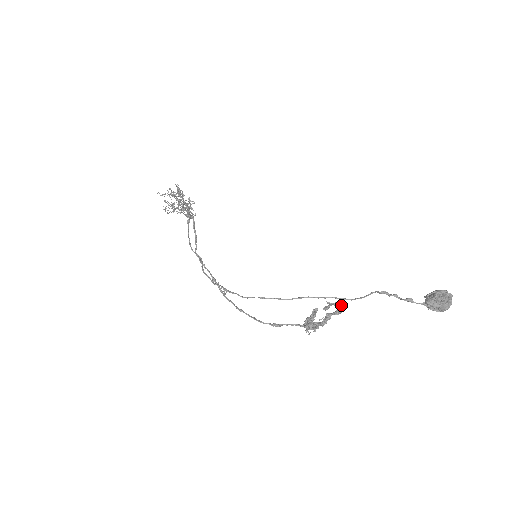
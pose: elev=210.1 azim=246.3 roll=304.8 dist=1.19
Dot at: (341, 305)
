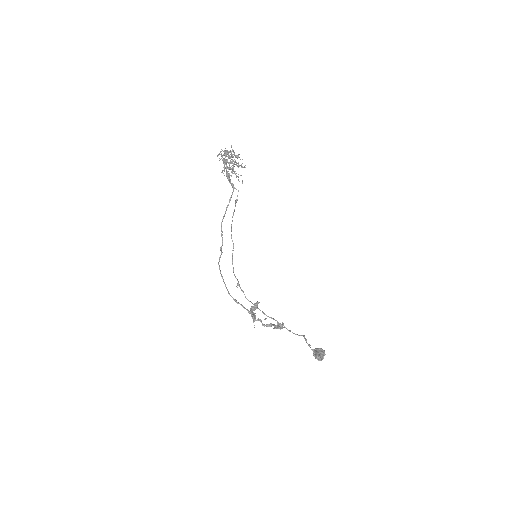
Dot at: (282, 327)
